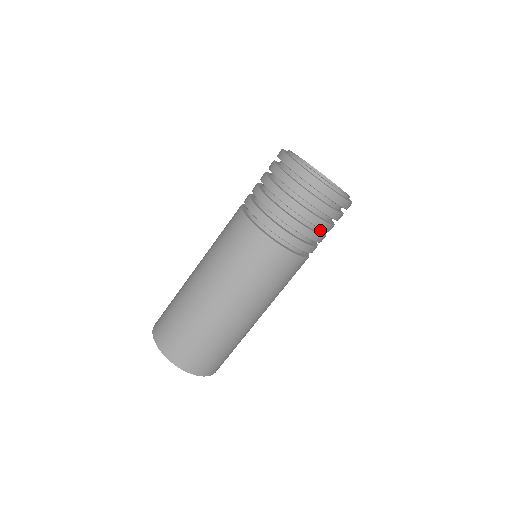
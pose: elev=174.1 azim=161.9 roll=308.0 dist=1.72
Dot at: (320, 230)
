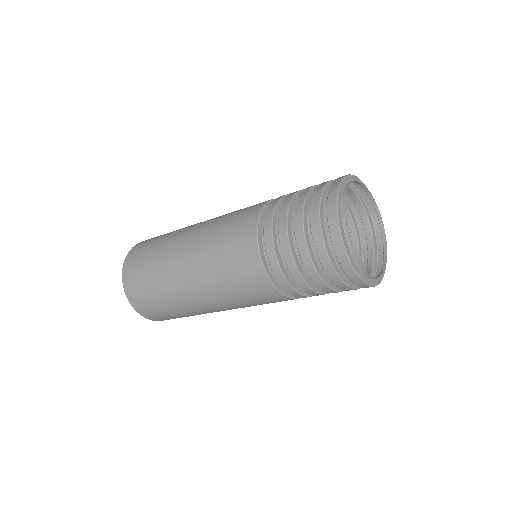
Dot at: occluded
